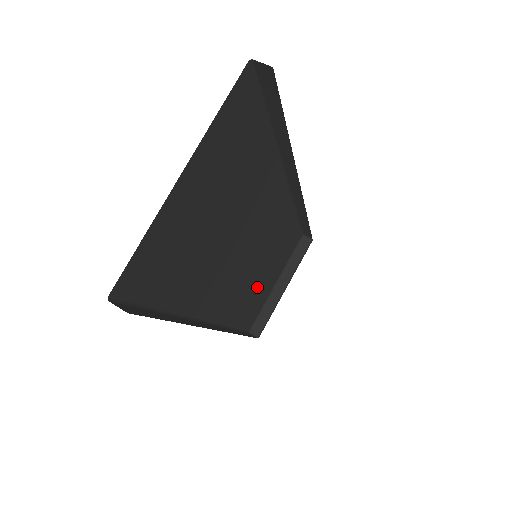
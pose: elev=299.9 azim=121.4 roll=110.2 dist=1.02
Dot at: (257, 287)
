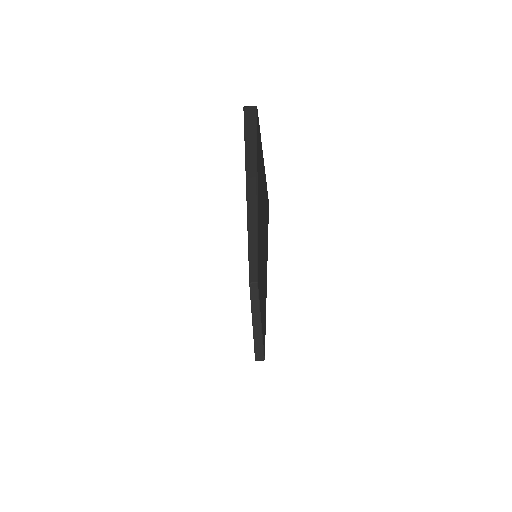
Dot at: occluded
